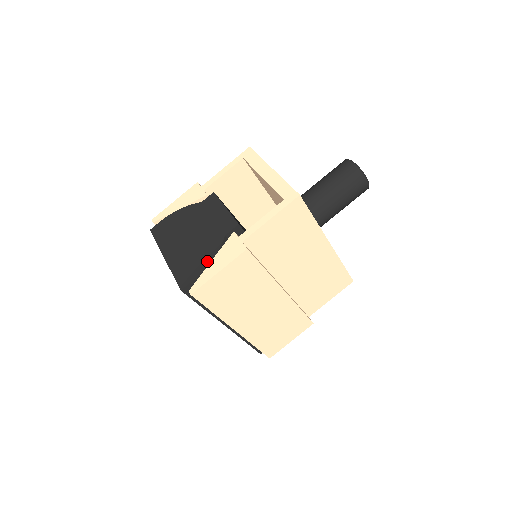
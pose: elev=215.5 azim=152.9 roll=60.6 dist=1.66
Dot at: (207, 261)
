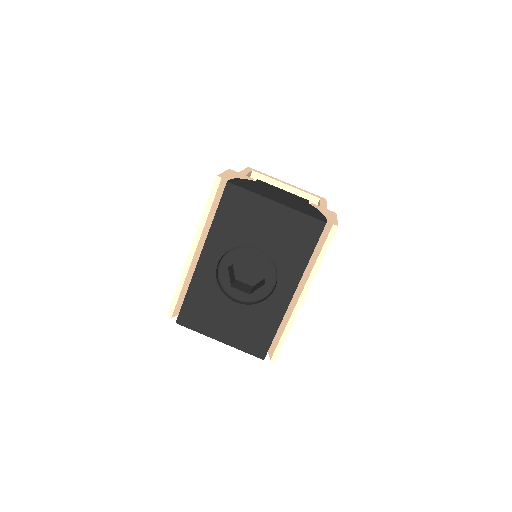
Dot at: (319, 212)
